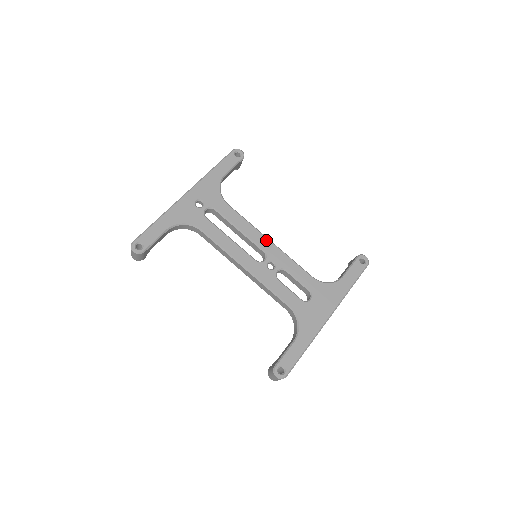
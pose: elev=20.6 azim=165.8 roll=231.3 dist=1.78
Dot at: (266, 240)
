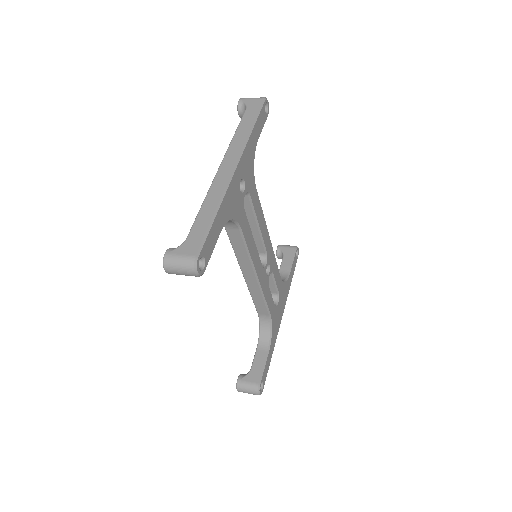
Dot at: (269, 238)
